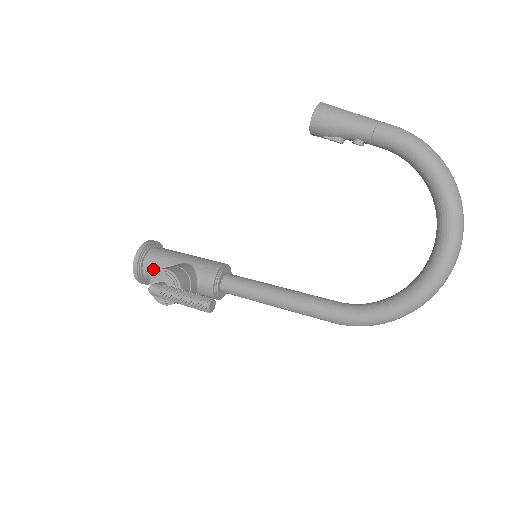
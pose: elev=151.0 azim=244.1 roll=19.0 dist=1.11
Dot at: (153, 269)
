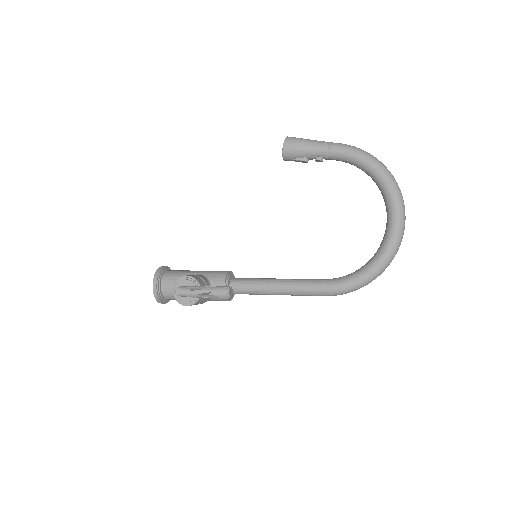
Dot at: (170, 286)
